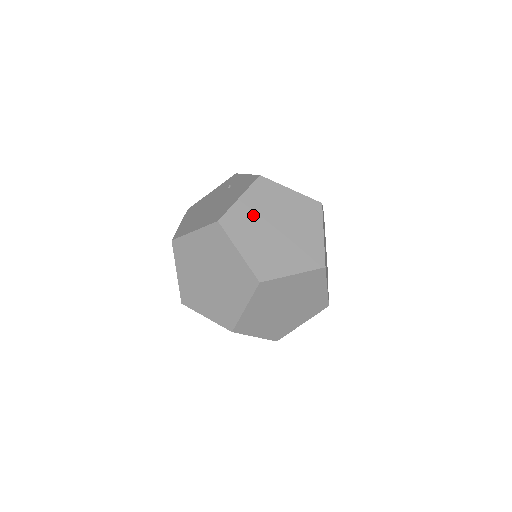
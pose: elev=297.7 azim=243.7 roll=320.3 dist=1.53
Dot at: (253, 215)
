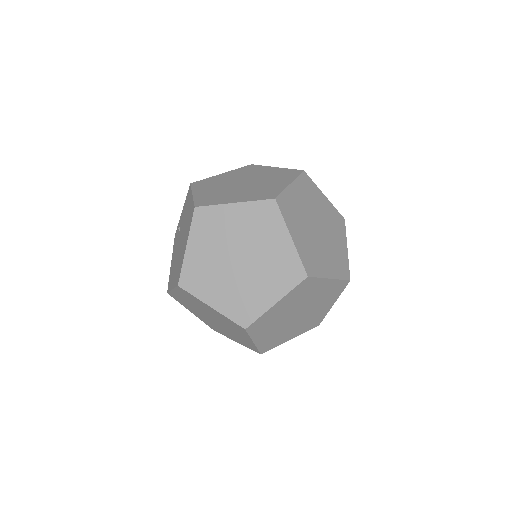
Dot at: (215, 191)
